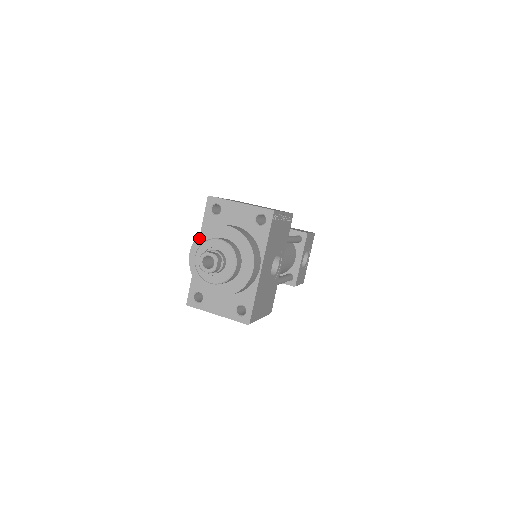
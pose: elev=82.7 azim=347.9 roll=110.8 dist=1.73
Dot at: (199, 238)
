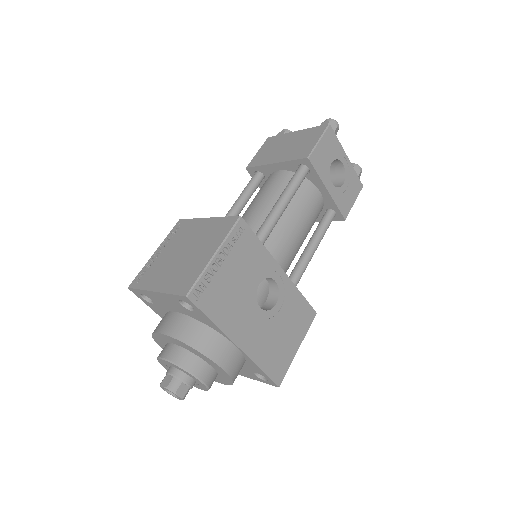
Dot at: (157, 342)
